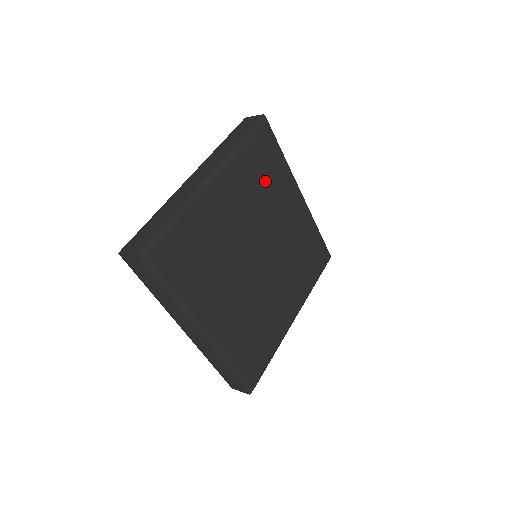
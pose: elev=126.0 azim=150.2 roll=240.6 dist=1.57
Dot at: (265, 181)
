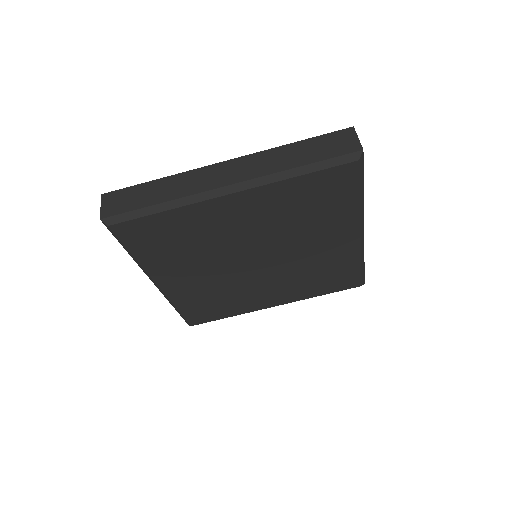
Dot at: (309, 211)
